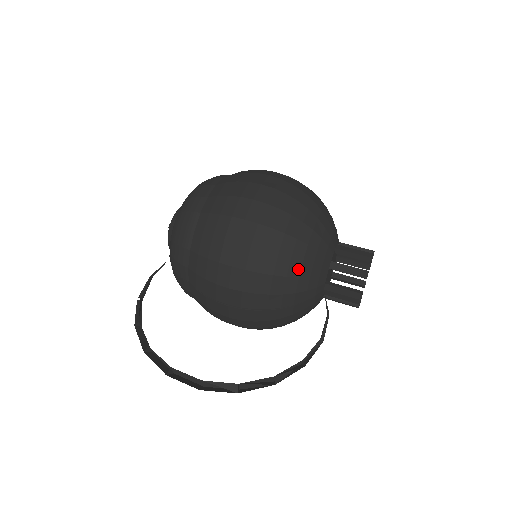
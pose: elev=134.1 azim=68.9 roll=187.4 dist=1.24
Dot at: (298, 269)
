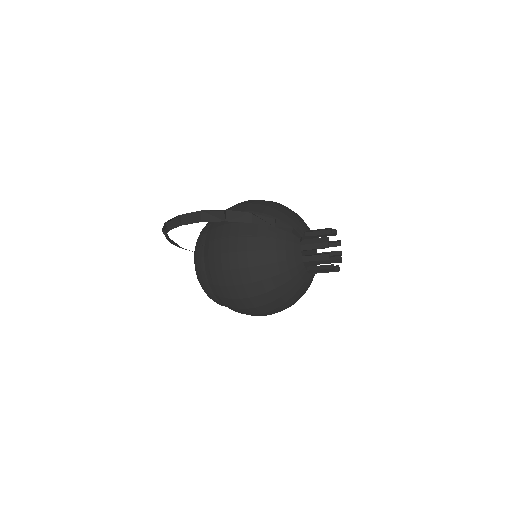
Dot at: (280, 216)
